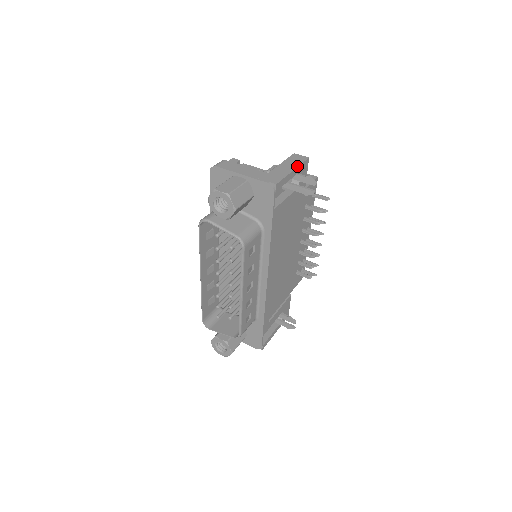
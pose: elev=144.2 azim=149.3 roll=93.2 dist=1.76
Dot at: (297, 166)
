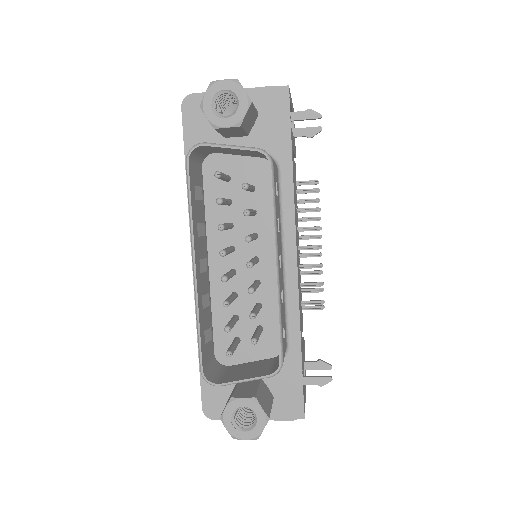
Dot at: occluded
